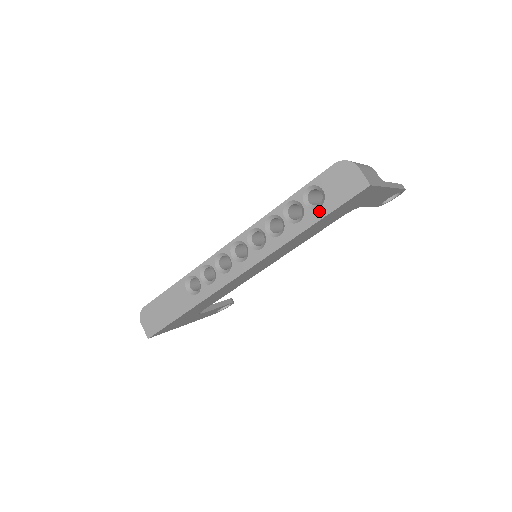
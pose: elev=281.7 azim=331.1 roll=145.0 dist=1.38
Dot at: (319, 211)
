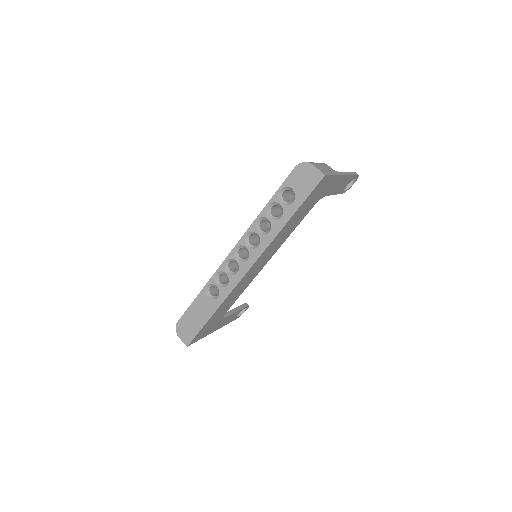
Dot at: (293, 205)
